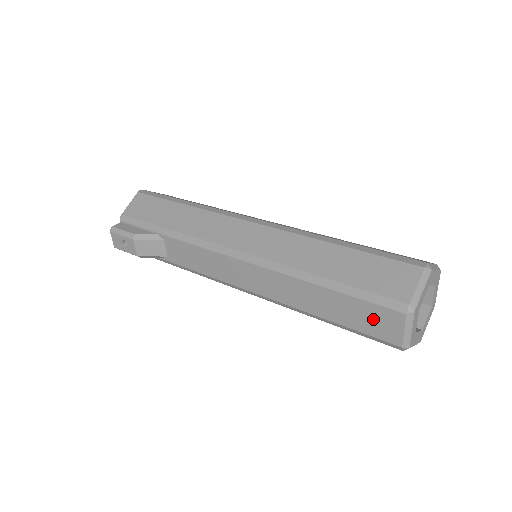
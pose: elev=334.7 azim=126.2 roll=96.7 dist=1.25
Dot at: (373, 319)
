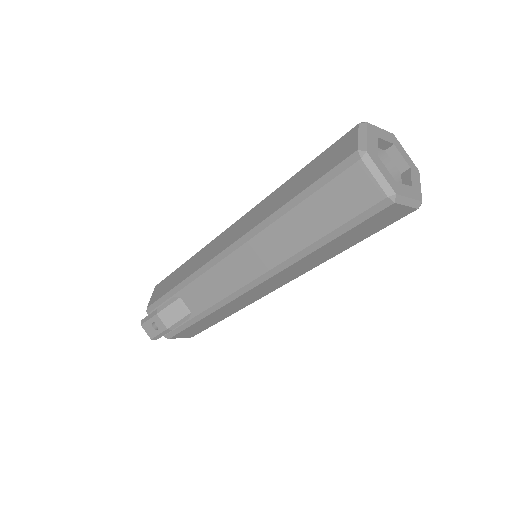
Dot at: (346, 194)
